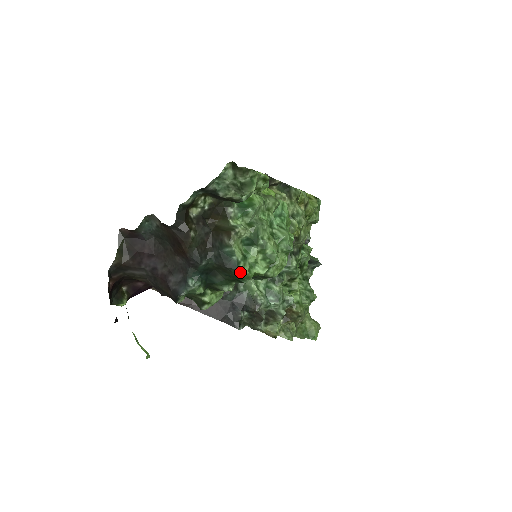
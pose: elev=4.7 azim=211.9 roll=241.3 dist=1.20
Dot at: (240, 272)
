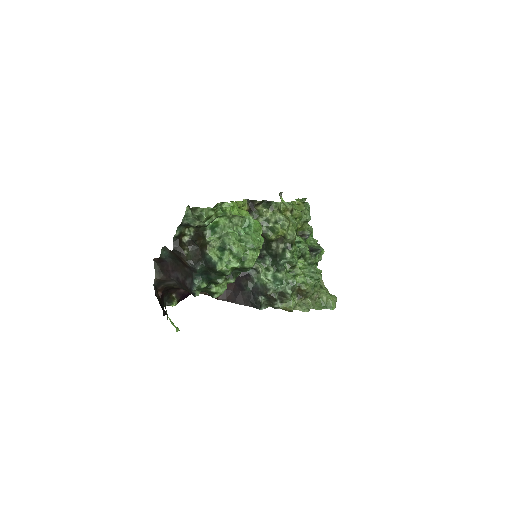
Dot at: (220, 269)
